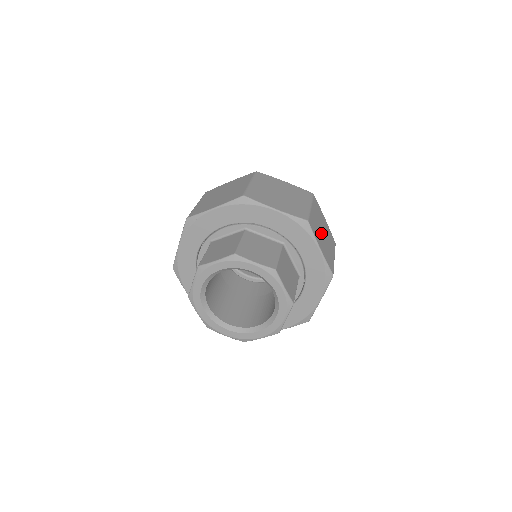
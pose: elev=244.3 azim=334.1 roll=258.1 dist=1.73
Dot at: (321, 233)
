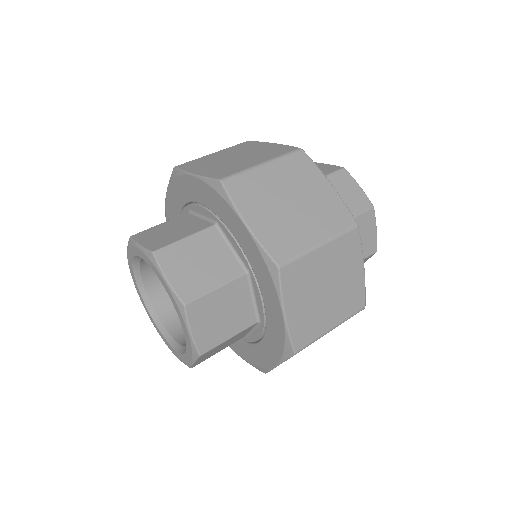
Dot at: occluded
